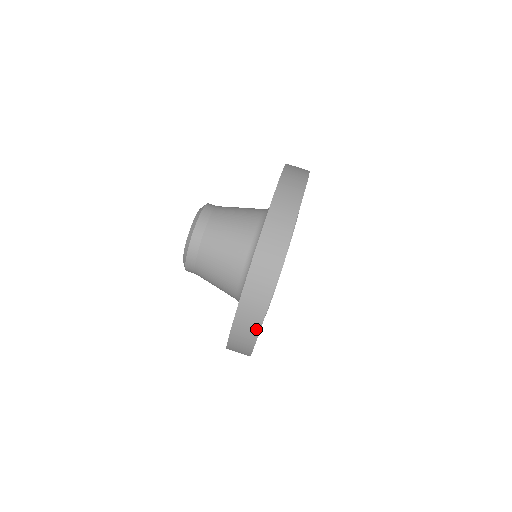
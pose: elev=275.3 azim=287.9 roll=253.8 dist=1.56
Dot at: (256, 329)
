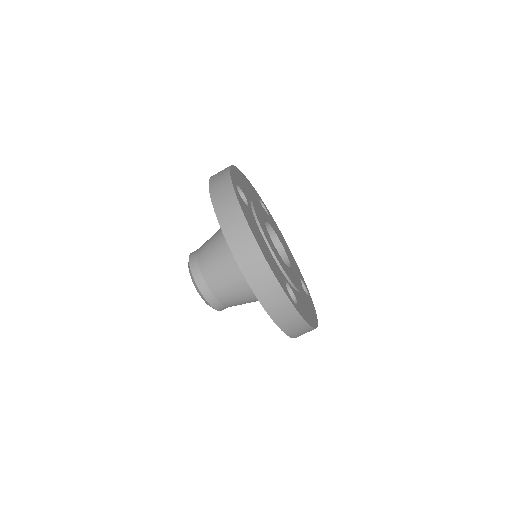
Dot at: (309, 329)
